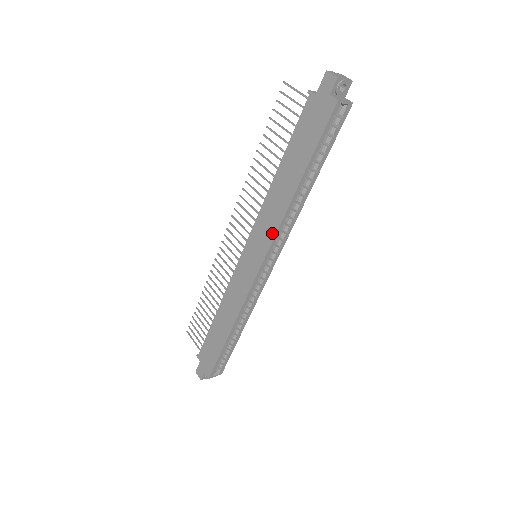
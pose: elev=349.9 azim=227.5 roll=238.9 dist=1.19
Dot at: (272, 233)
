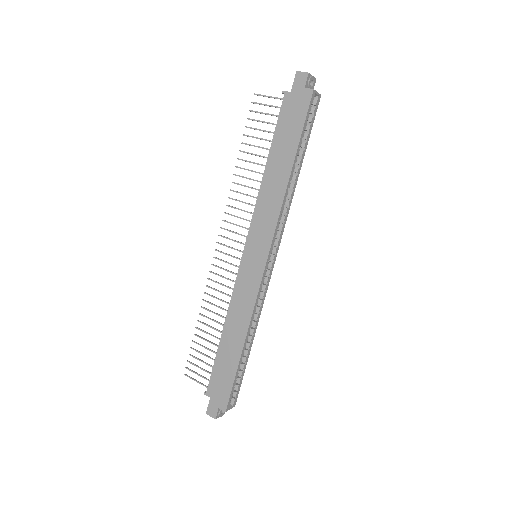
Dot at: (273, 222)
